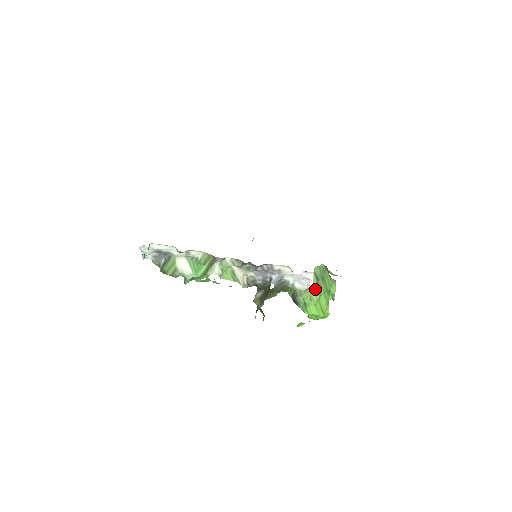
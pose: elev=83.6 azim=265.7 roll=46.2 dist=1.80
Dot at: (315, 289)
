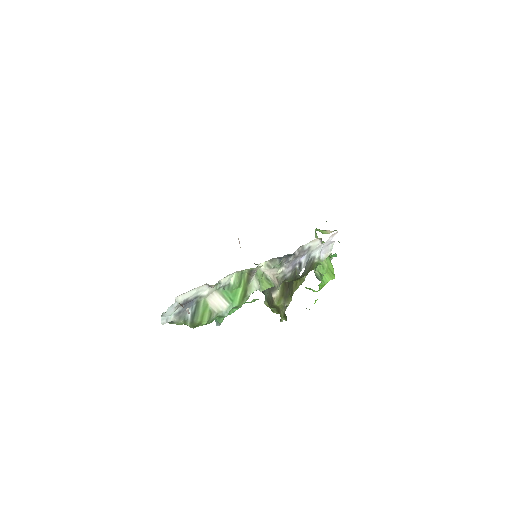
Dot at: occluded
